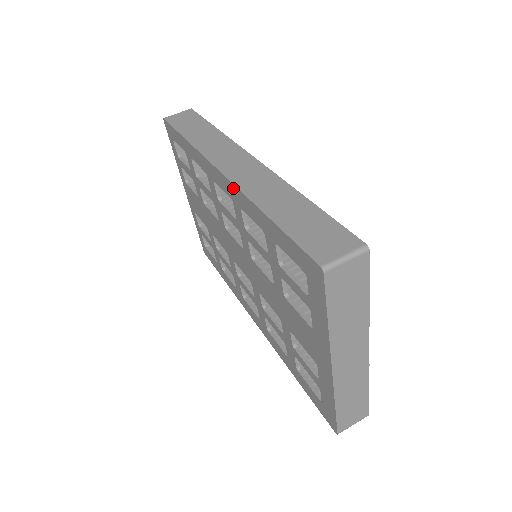
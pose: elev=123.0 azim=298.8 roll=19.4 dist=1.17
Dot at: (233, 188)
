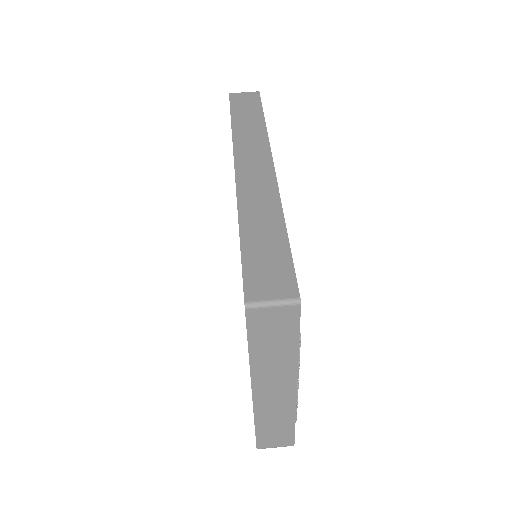
Dot at: occluded
